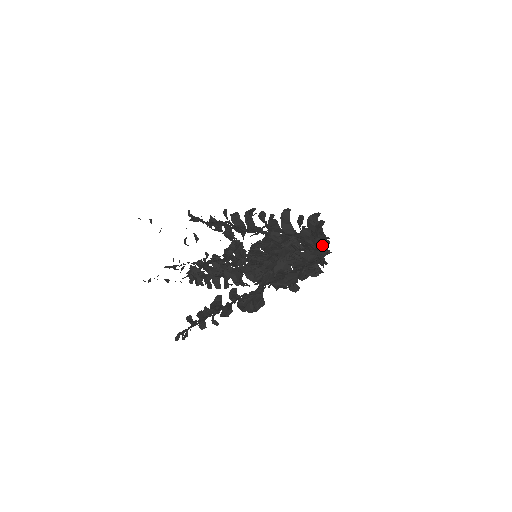
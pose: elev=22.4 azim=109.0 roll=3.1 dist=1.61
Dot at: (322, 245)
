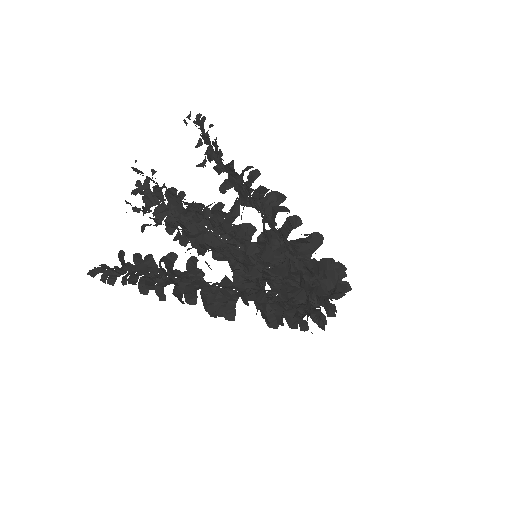
Dot at: occluded
